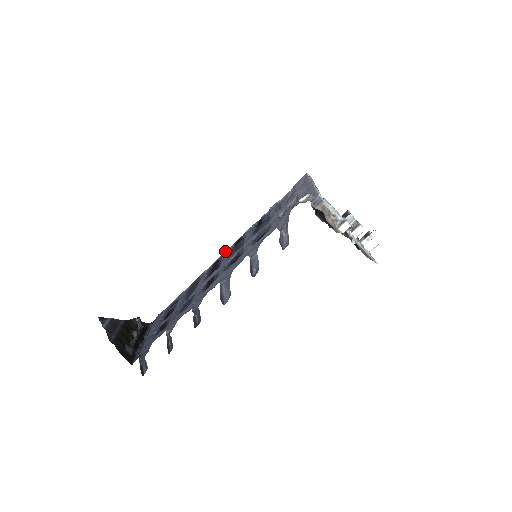
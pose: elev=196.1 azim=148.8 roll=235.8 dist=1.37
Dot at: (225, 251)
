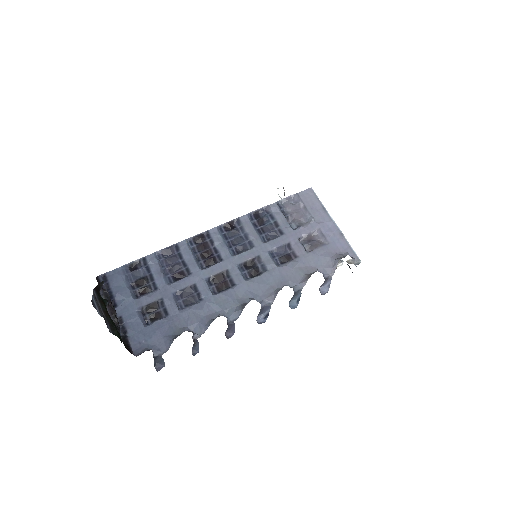
Dot at: (212, 228)
